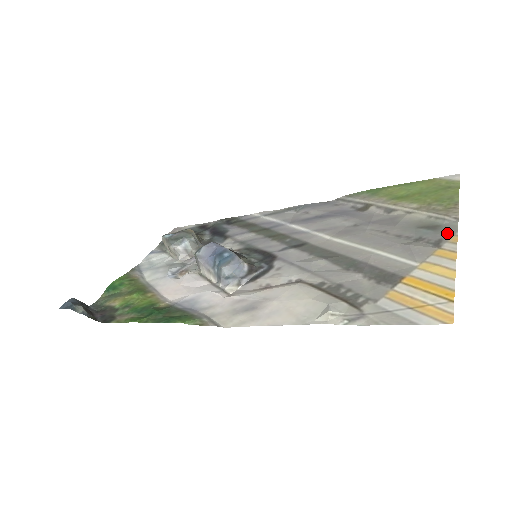
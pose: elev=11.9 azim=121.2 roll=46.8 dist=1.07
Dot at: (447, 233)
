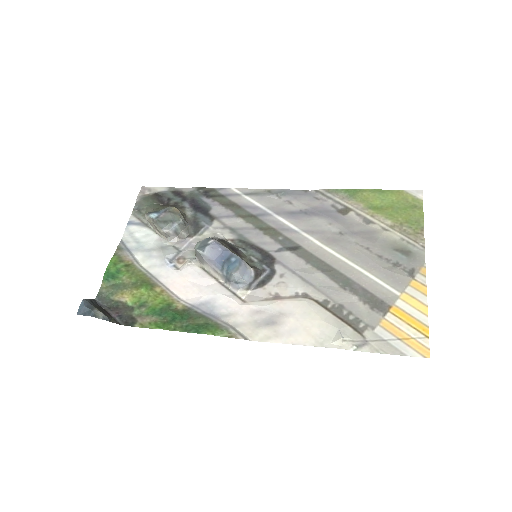
Dot at: (418, 263)
